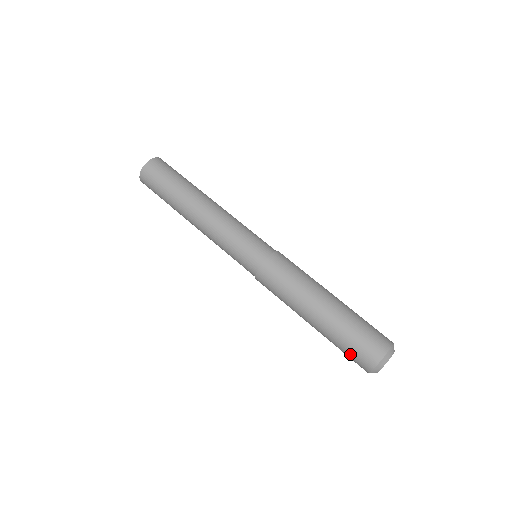
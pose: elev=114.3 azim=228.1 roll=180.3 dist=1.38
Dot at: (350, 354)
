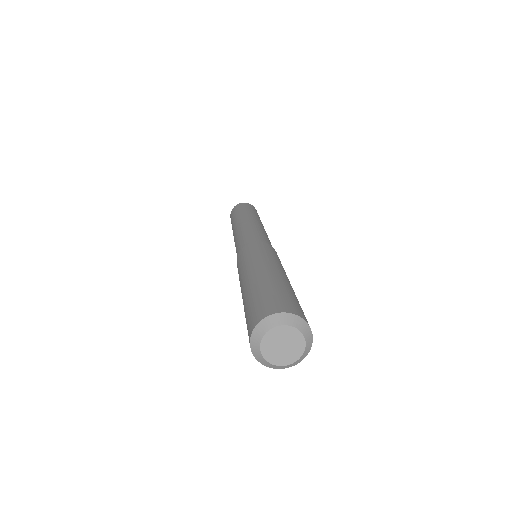
Dot at: occluded
